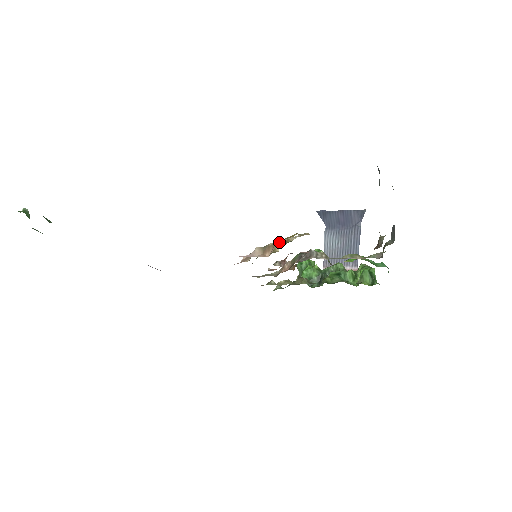
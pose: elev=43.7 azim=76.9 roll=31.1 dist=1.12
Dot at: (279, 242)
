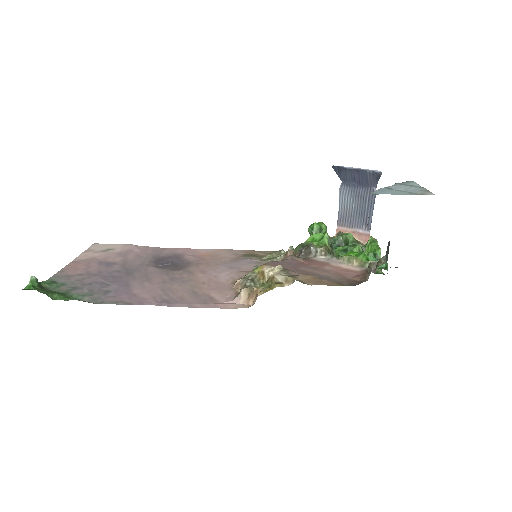
Dot at: (268, 270)
